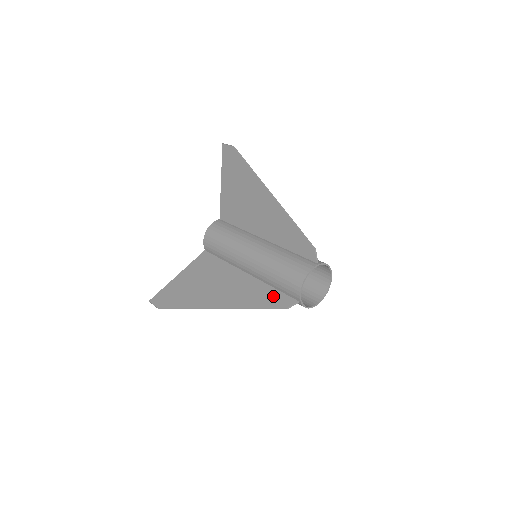
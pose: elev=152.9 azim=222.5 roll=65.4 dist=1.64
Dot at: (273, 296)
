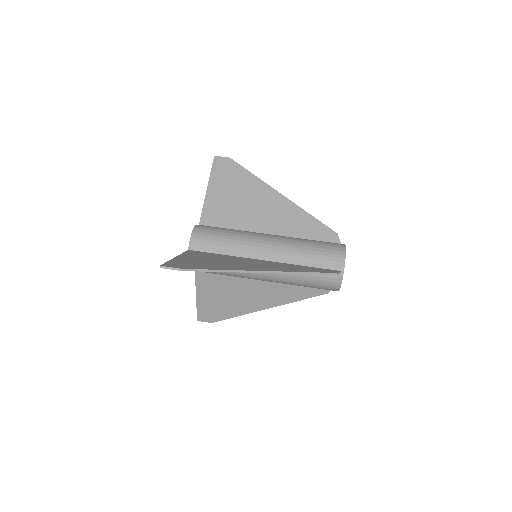
Dot at: (308, 288)
